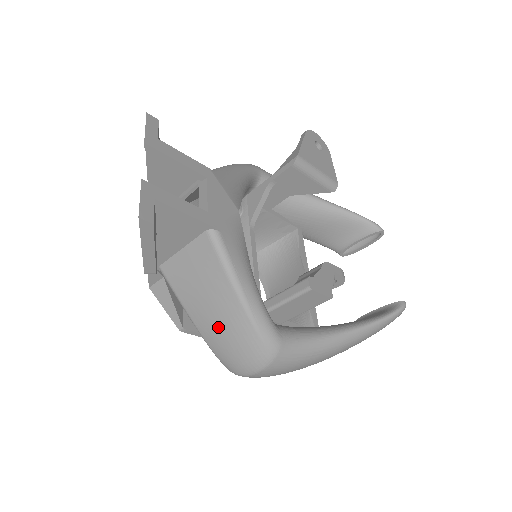
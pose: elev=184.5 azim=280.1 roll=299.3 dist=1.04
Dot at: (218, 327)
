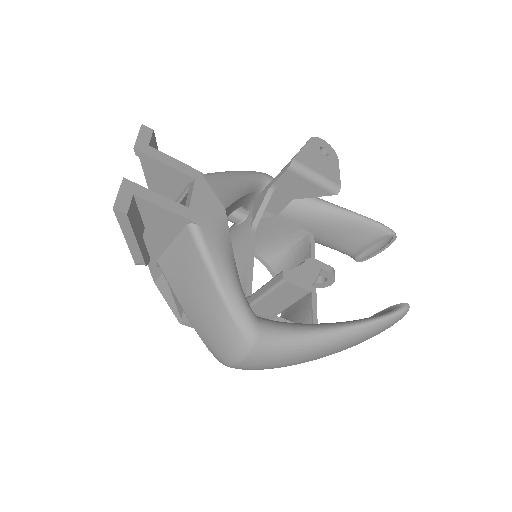
Dot at: (203, 316)
